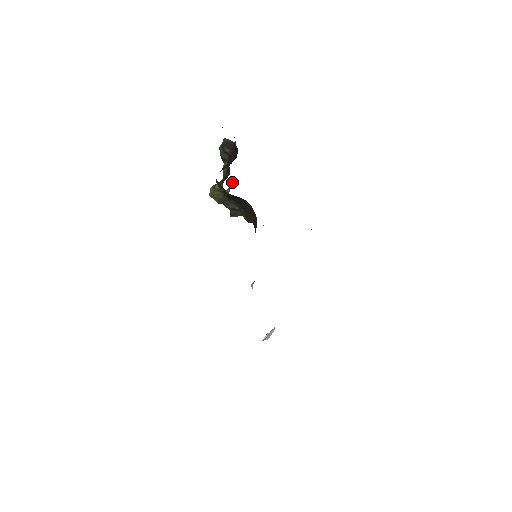
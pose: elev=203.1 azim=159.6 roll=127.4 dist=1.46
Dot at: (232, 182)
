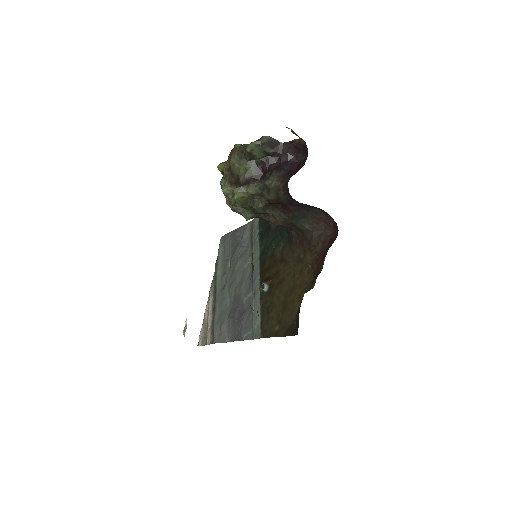
Dot at: (224, 177)
